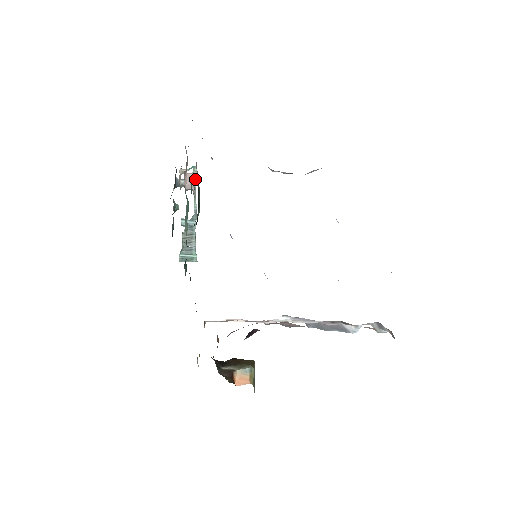
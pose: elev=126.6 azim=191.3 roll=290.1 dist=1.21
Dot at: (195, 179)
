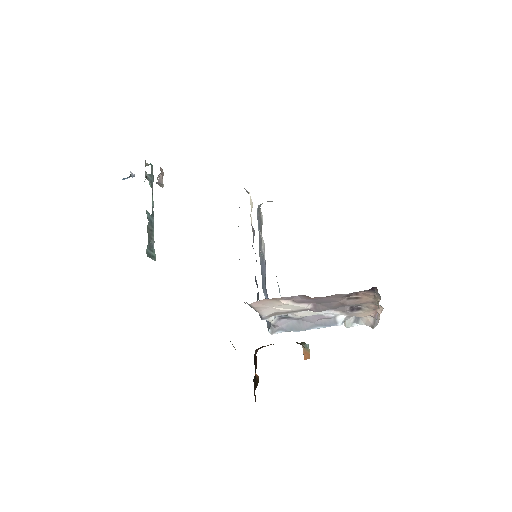
Dot at: (152, 177)
